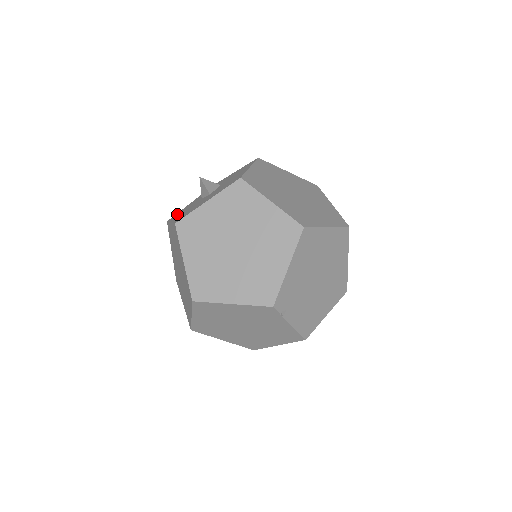
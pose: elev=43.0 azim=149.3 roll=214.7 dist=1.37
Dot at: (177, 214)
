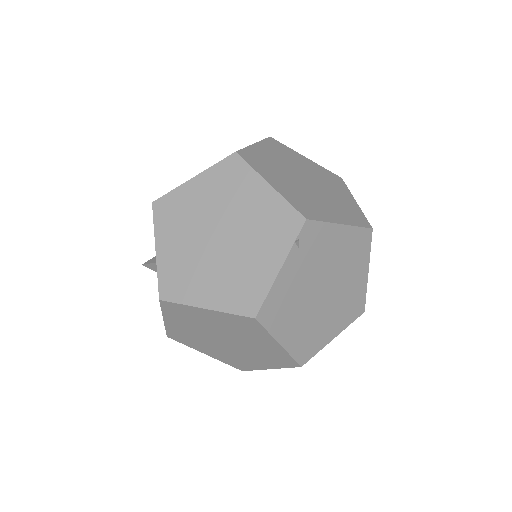
Dot at: occluded
